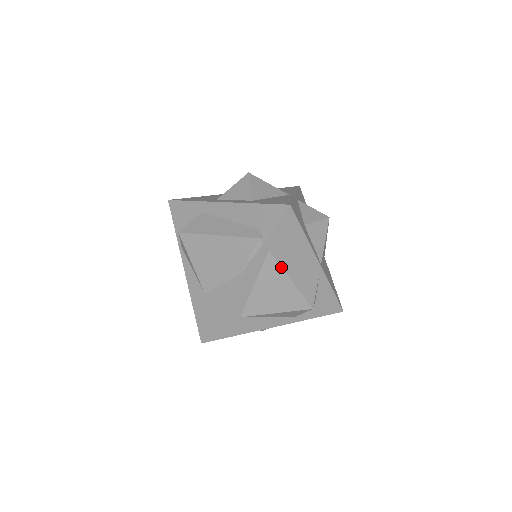
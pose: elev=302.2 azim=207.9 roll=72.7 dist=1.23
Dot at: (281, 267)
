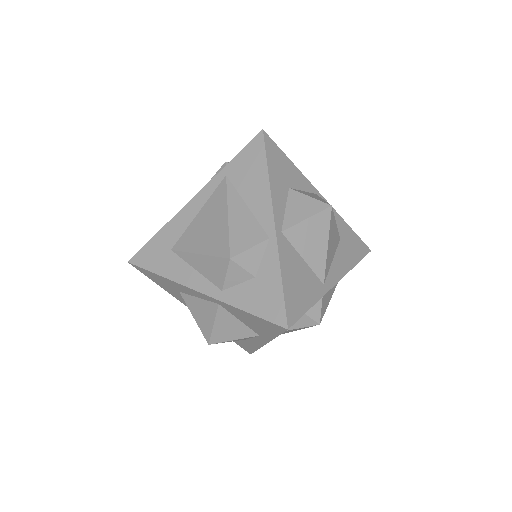
Dot at: (227, 196)
